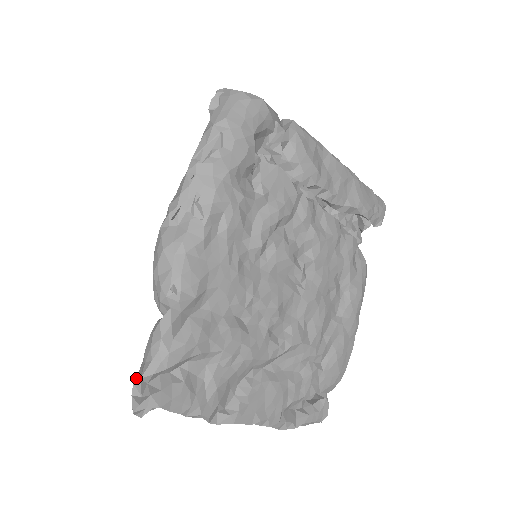
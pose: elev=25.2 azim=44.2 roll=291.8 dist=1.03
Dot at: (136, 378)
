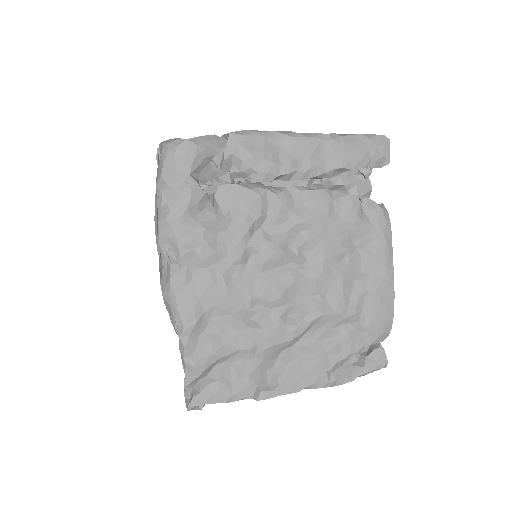
Dot at: (184, 386)
